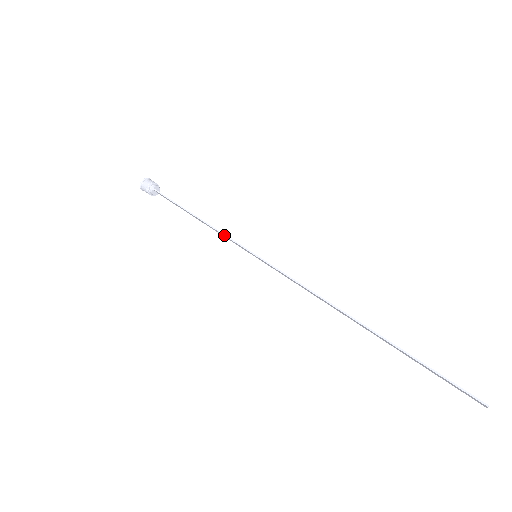
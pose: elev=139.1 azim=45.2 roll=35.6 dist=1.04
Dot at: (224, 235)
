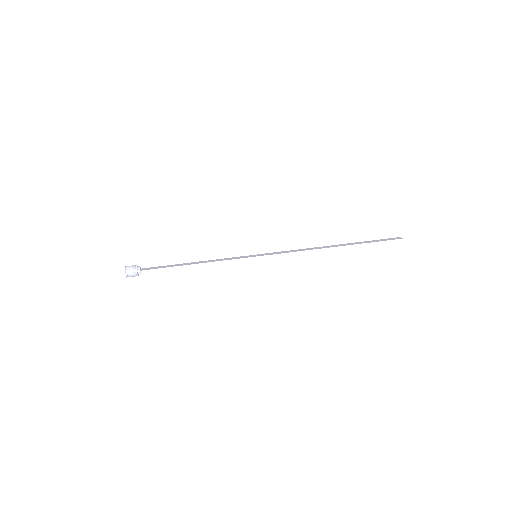
Dot at: occluded
